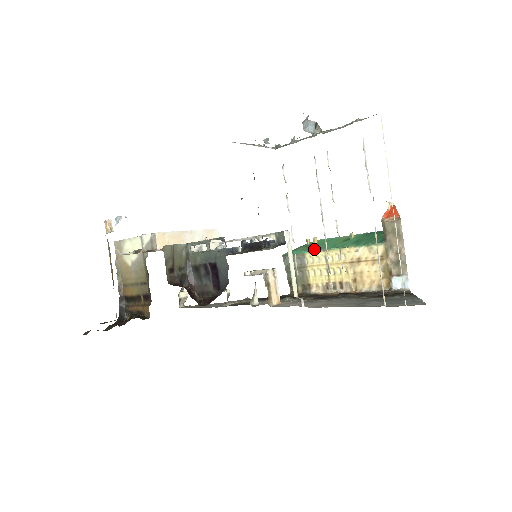
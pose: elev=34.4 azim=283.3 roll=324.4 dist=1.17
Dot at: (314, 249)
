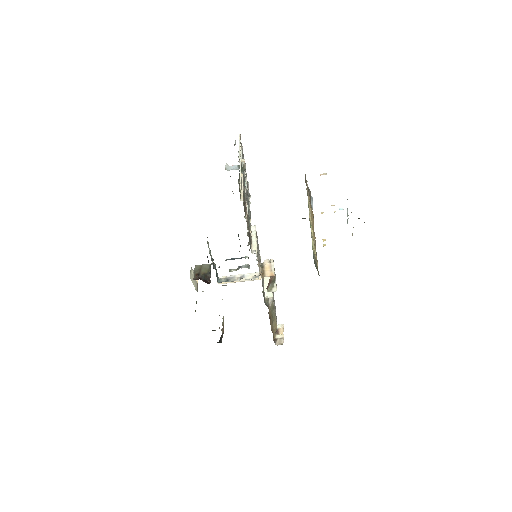
Dot at: occluded
